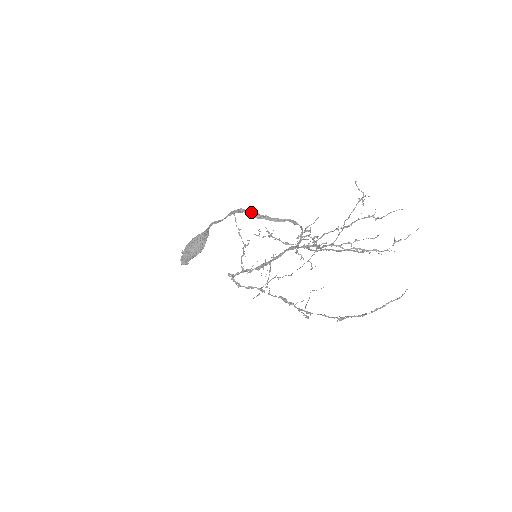
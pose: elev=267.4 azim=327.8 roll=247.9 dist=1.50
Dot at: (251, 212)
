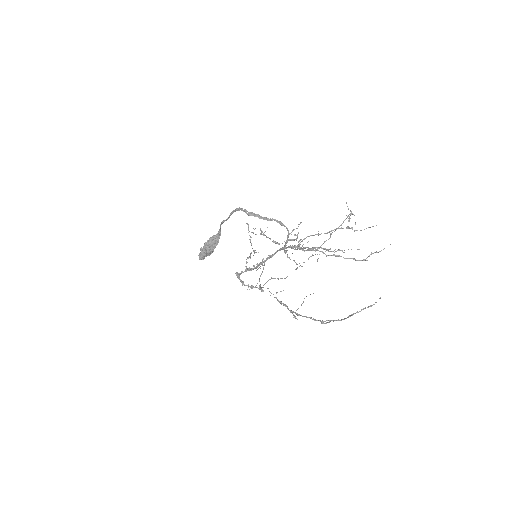
Dot at: (246, 210)
